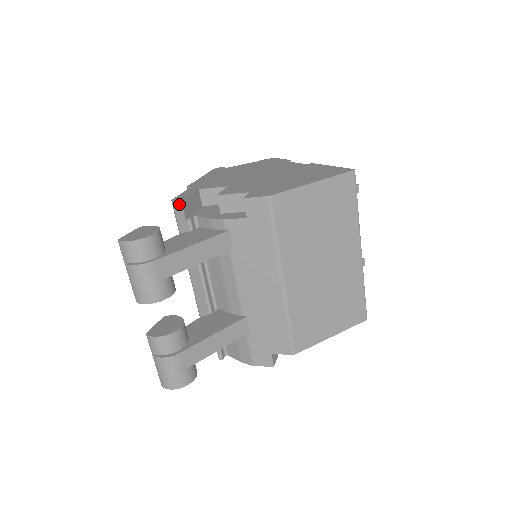
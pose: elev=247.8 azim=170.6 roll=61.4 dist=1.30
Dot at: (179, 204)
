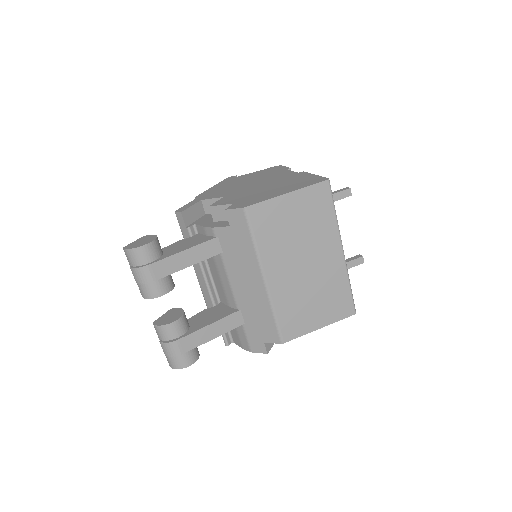
Dot at: (180, 215)
